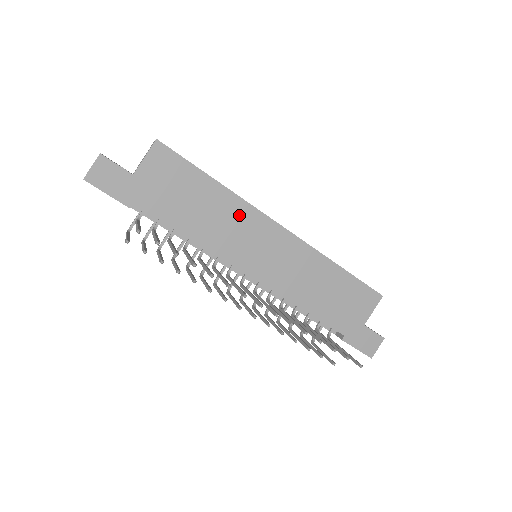
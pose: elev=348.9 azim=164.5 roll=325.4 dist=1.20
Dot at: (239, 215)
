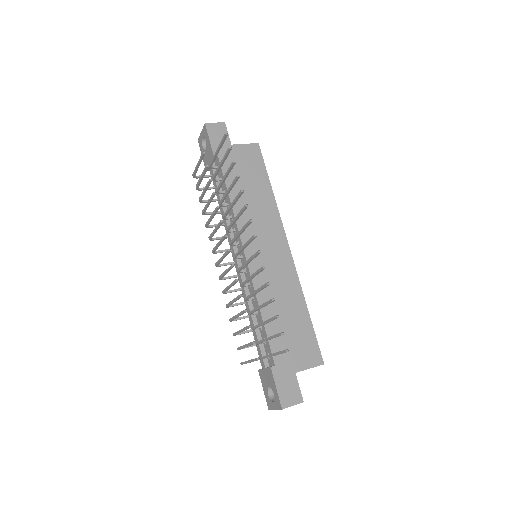
Dot at: (269, 216)
